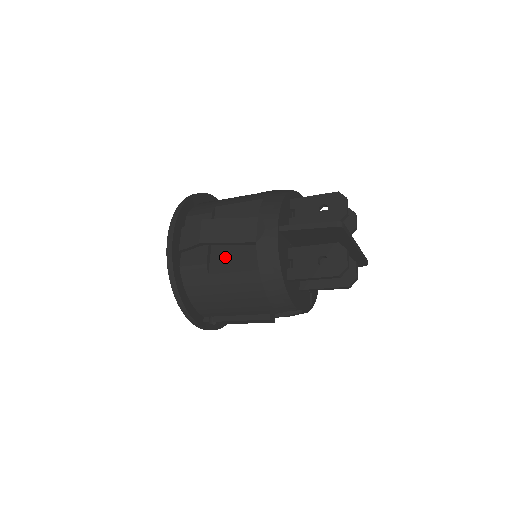
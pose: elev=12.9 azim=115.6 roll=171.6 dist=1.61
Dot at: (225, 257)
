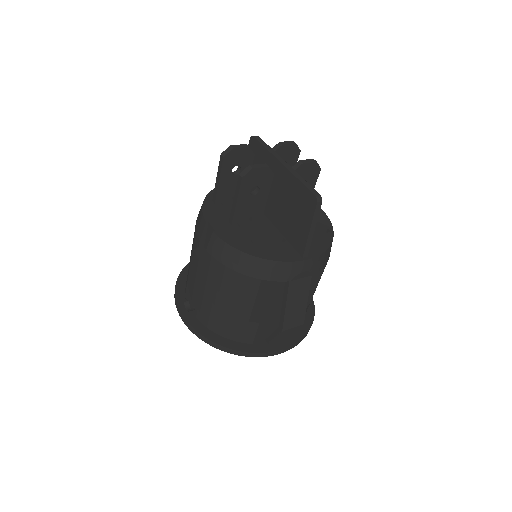
Dot at: occluded
